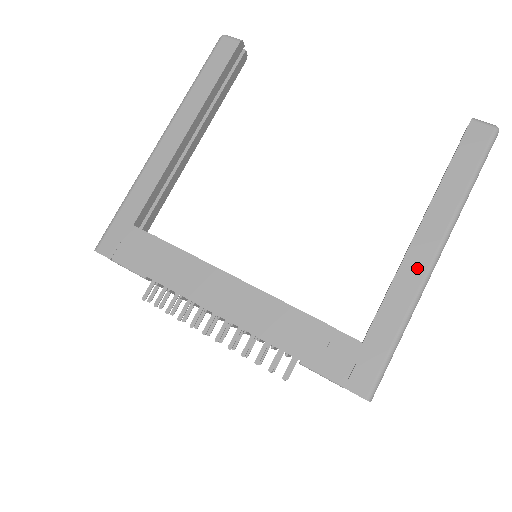
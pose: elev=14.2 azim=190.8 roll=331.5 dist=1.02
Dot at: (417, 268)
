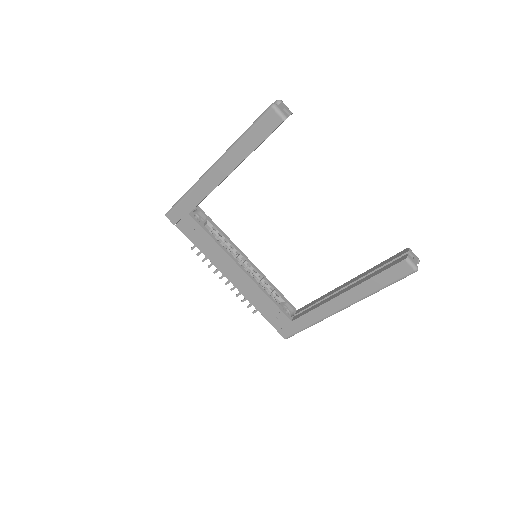
Dot at: (331, 309)
